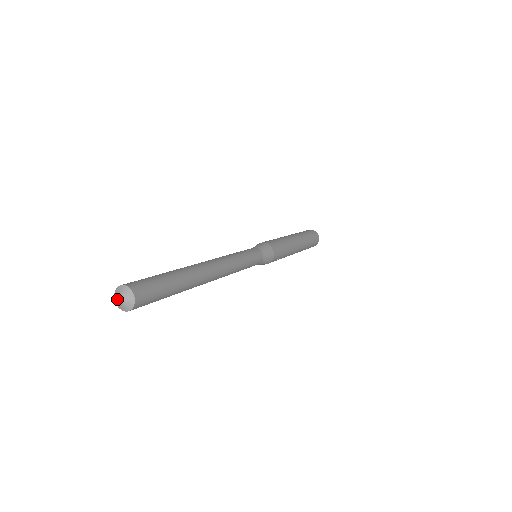
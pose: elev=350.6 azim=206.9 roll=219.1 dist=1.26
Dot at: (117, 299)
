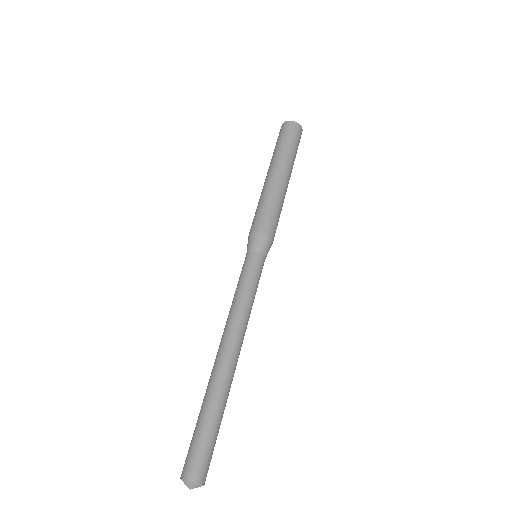
Dot at: (188, 487)
